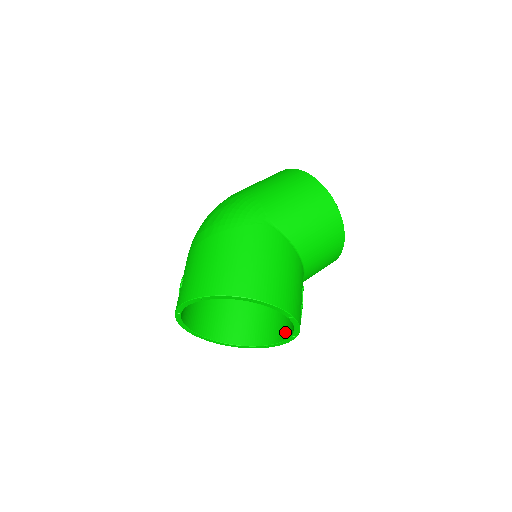
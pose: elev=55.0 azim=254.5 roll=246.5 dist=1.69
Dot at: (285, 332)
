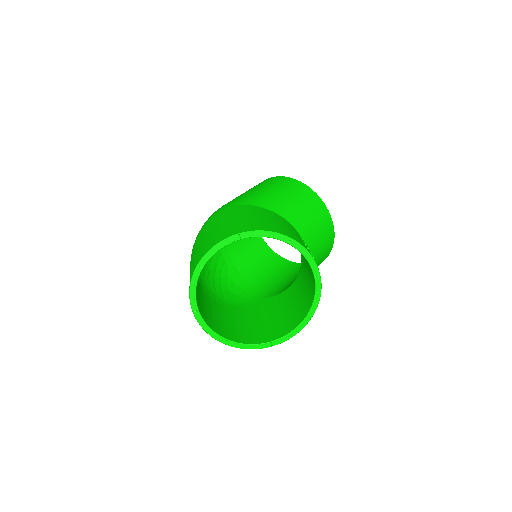
Dot at: (312, 286)
